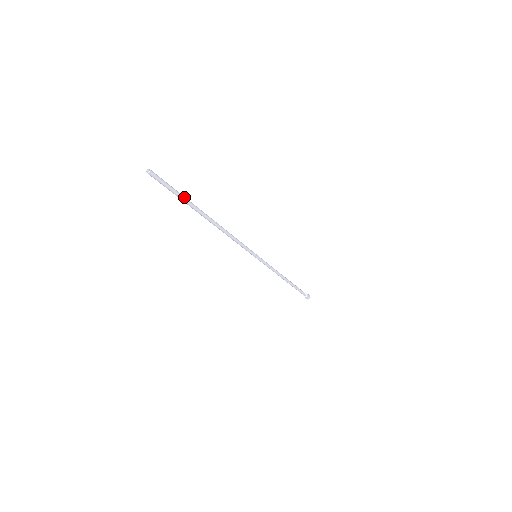
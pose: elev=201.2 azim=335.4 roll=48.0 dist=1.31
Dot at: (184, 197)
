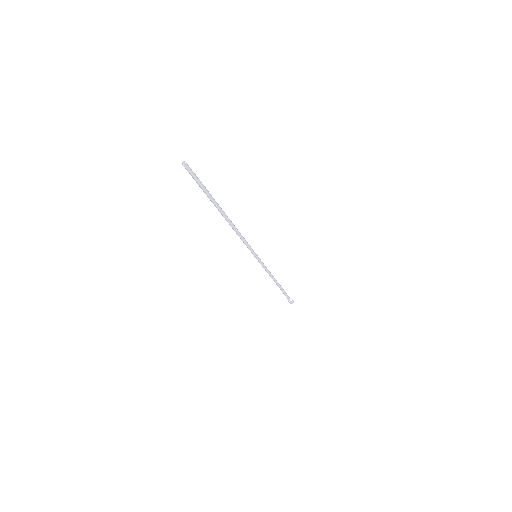
Dot at: (208, 192)
